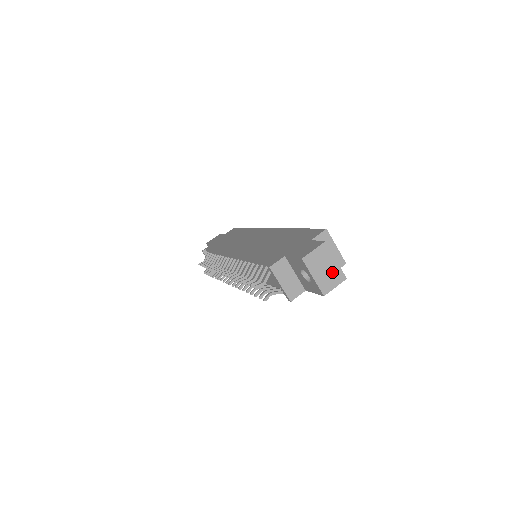
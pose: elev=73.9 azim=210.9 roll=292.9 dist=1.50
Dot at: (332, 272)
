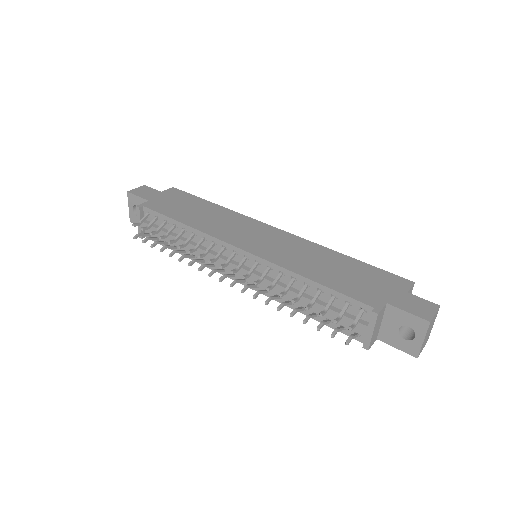
Dot at: (428, 335)
